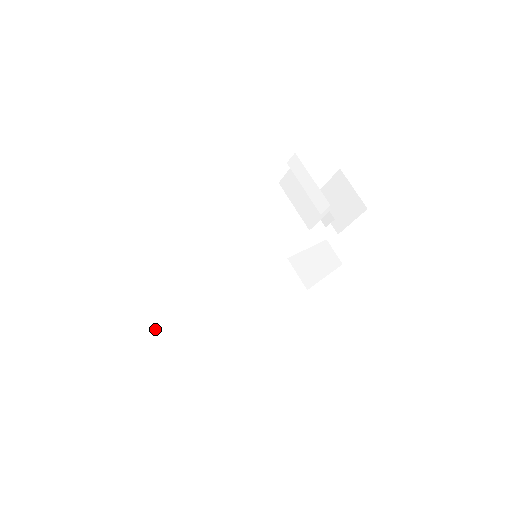
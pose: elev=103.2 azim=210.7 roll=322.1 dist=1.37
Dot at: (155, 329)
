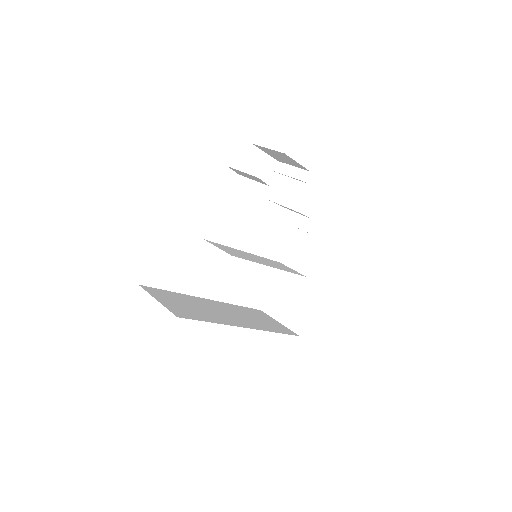
Dot at: (170, 302)
